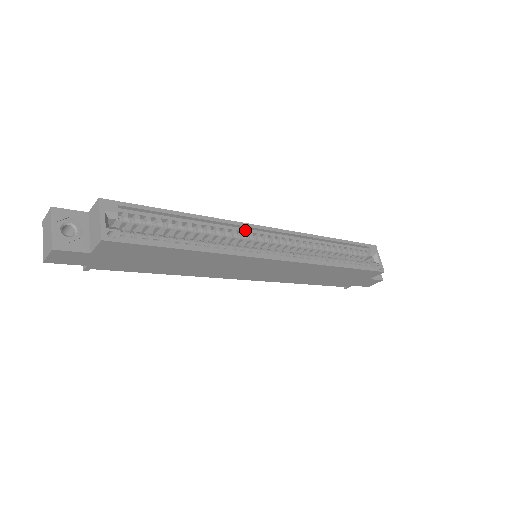
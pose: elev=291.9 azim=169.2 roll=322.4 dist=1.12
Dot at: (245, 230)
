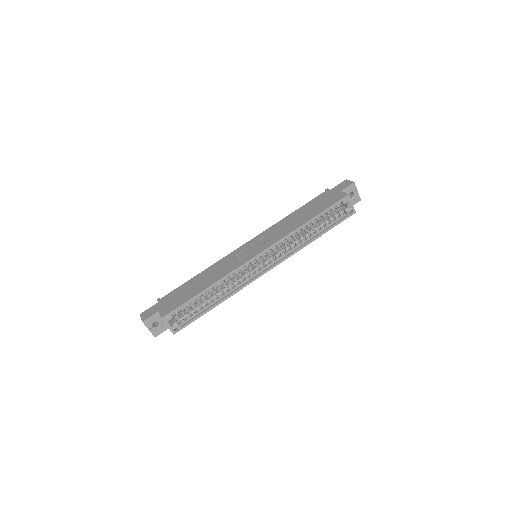
Dot at: (242, 267)
